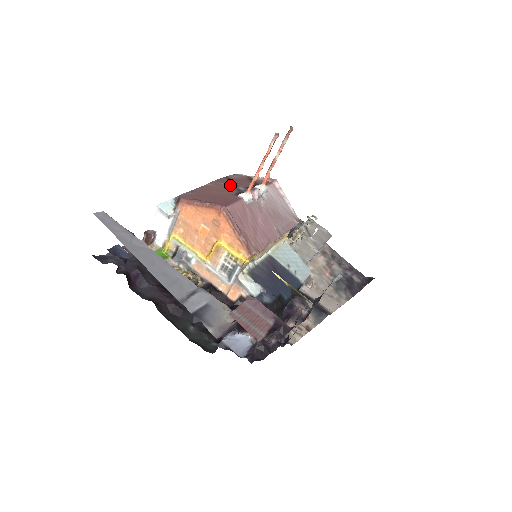
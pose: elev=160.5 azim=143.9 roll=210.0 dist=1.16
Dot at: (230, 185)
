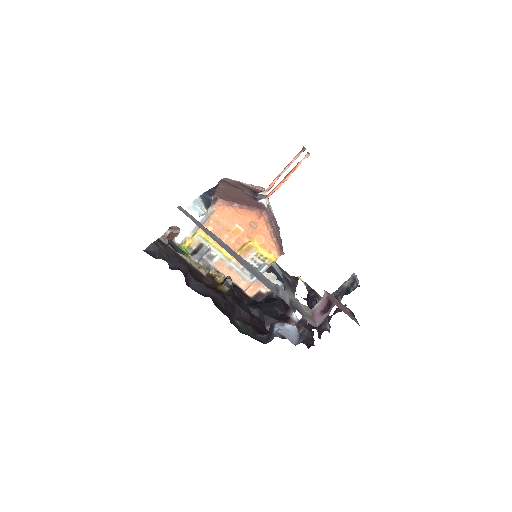
Dot at: (237, 189)
